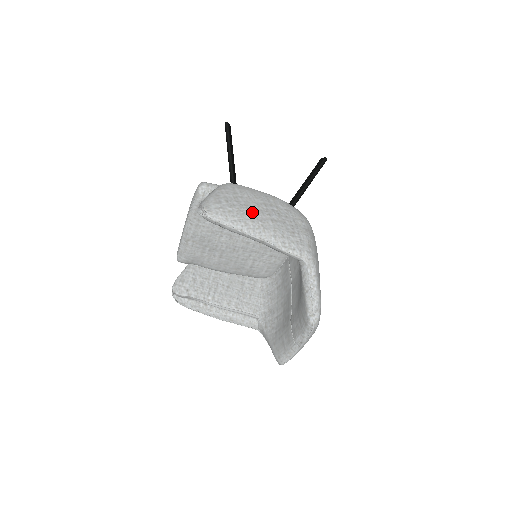
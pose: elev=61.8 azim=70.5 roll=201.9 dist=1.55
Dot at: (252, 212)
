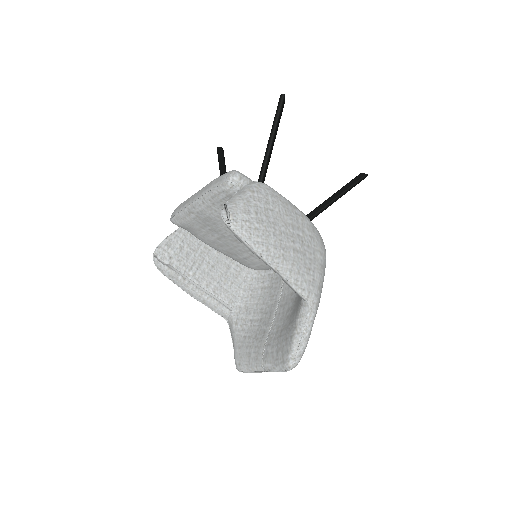
Dot at: (278, 235)
